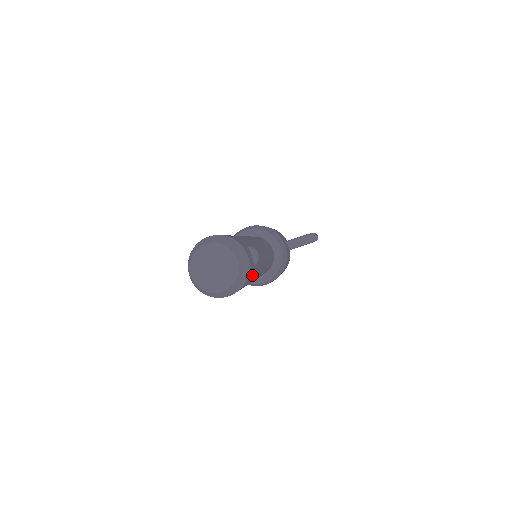
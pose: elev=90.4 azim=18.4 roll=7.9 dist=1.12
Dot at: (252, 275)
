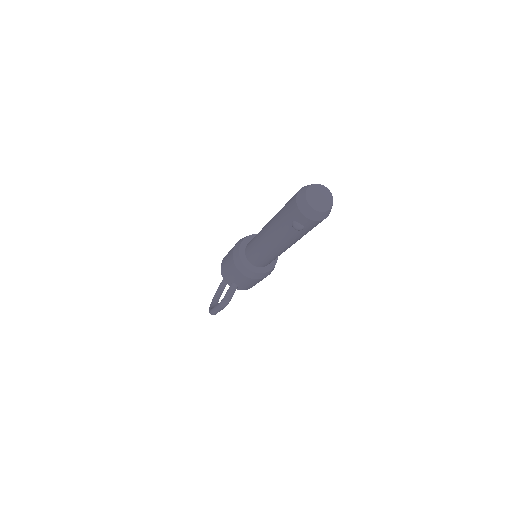
Dot at: occluded
